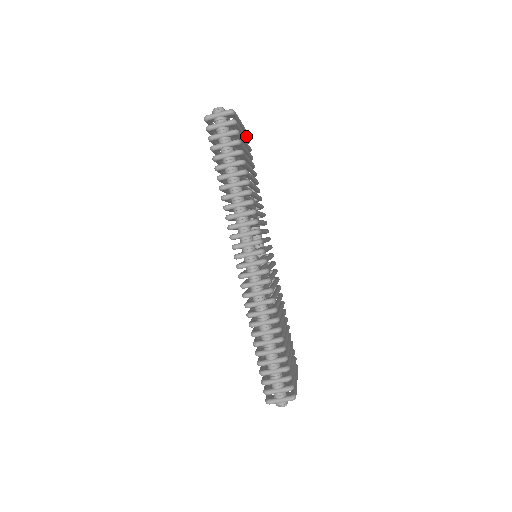
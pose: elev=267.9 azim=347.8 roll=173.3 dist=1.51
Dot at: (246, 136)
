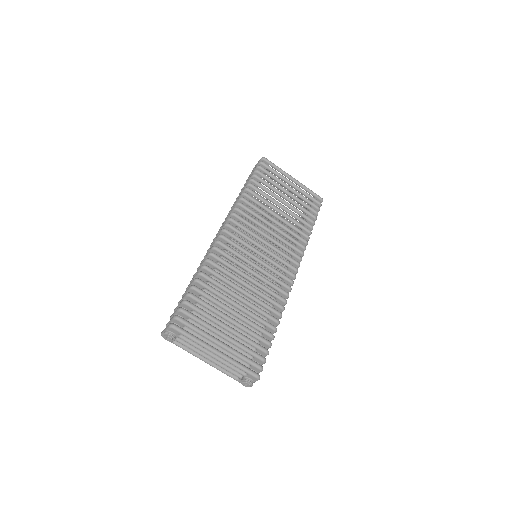
Dot at: (302, 190)
